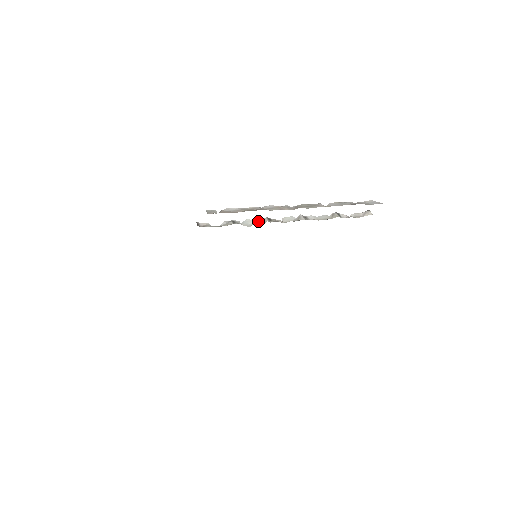
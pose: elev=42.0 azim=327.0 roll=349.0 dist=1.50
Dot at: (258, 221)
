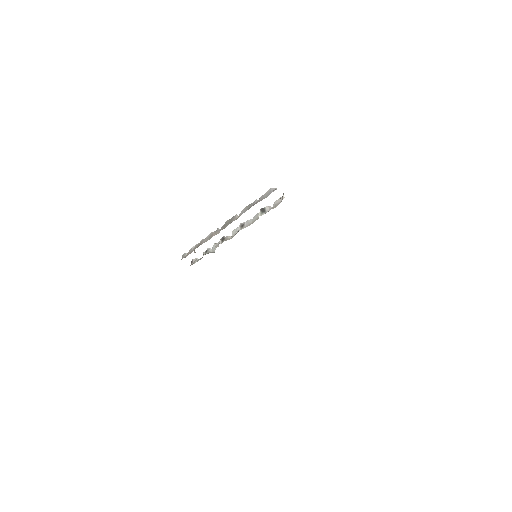
Dot at: (219, 243)
